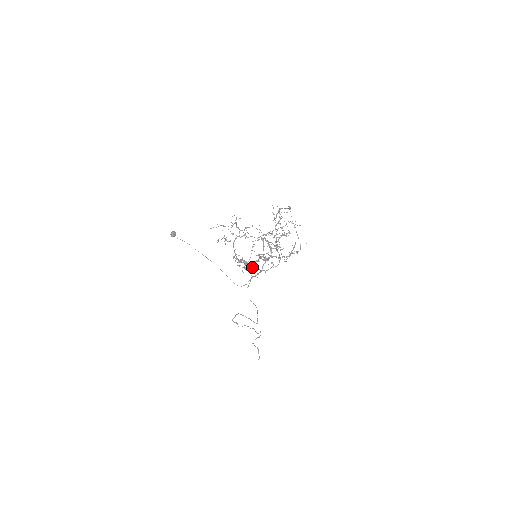
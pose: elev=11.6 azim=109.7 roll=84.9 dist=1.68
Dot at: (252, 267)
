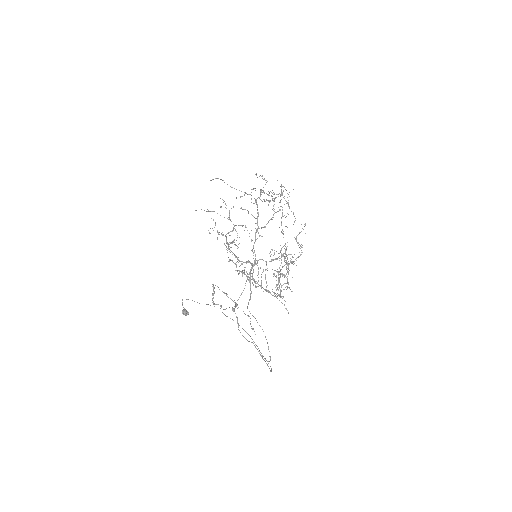
Dot at: (249, 262)
